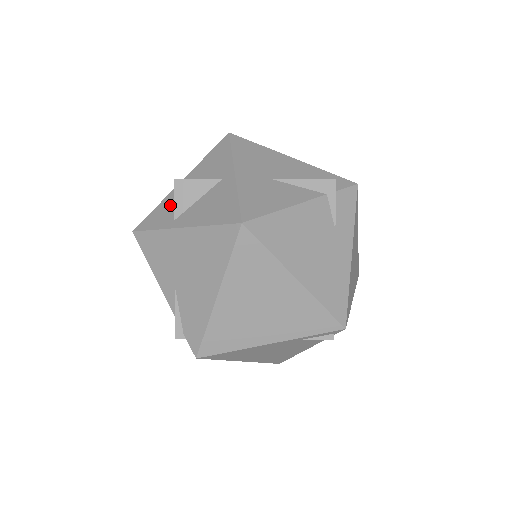
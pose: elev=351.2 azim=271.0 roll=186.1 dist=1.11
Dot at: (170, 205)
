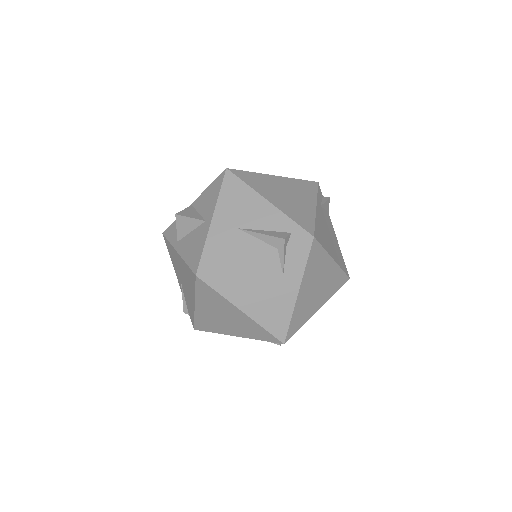
Dot at: occluded
